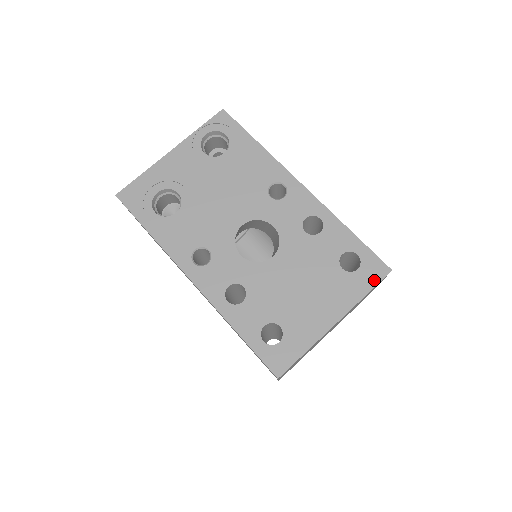
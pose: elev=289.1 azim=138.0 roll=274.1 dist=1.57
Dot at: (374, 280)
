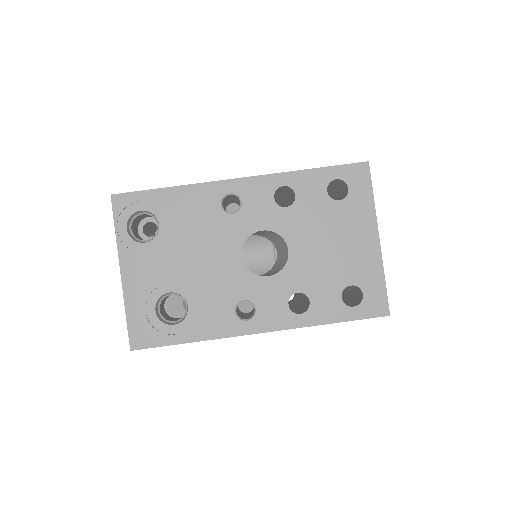
Dot at: (366, 182)
